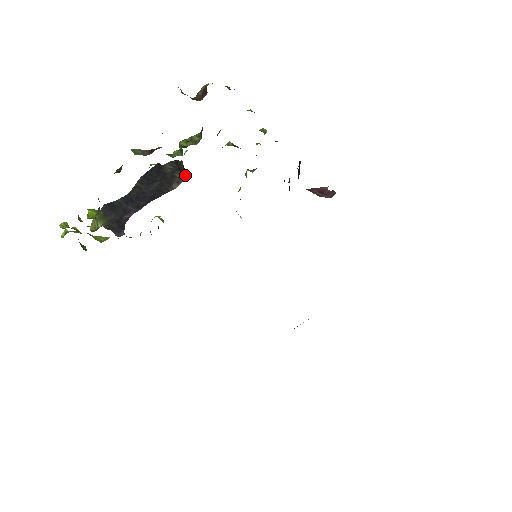
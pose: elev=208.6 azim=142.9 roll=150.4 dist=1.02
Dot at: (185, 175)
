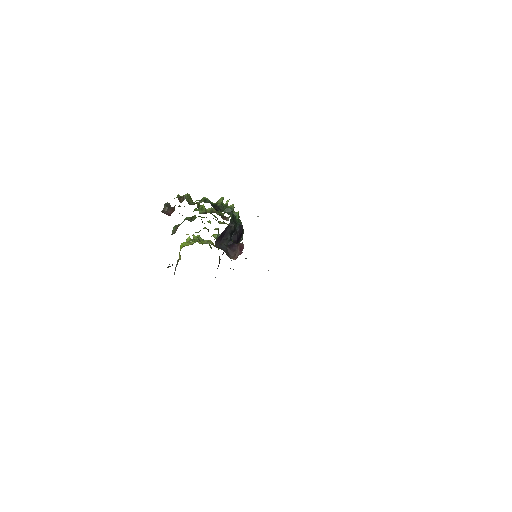
Dot at: (169, 264)
